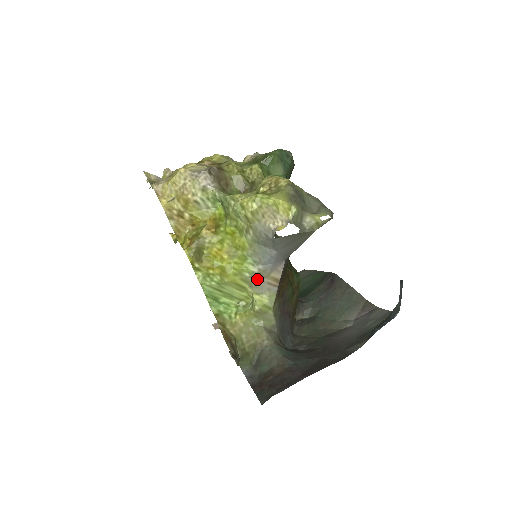
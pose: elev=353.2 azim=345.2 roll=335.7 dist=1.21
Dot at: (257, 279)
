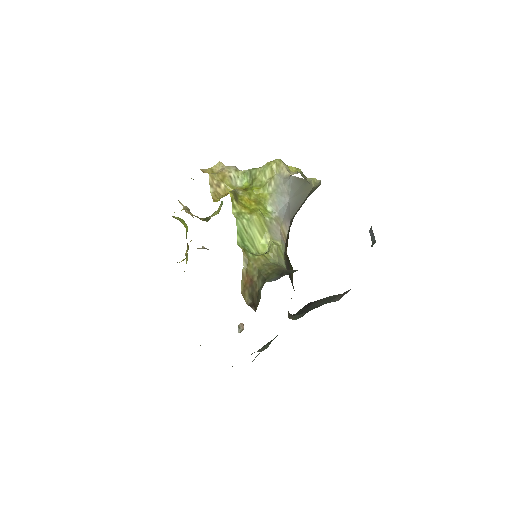
Dot at: (274, 225)
